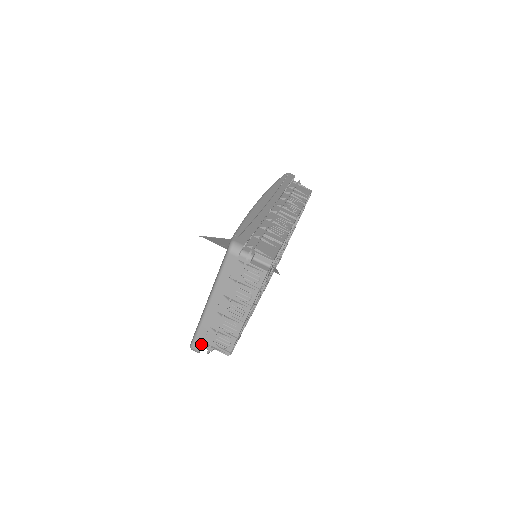
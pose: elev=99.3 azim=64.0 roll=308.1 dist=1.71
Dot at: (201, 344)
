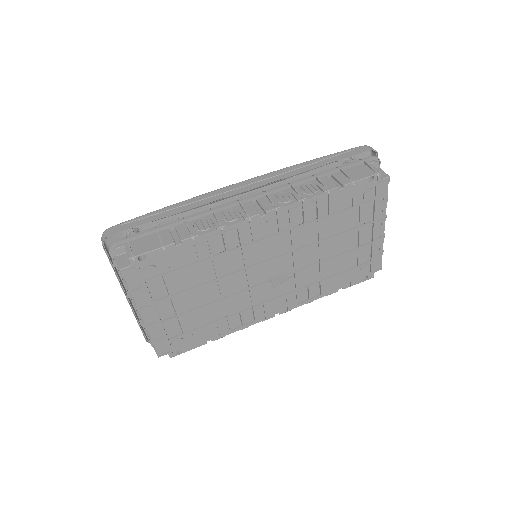
Dot at: (143, 334)
